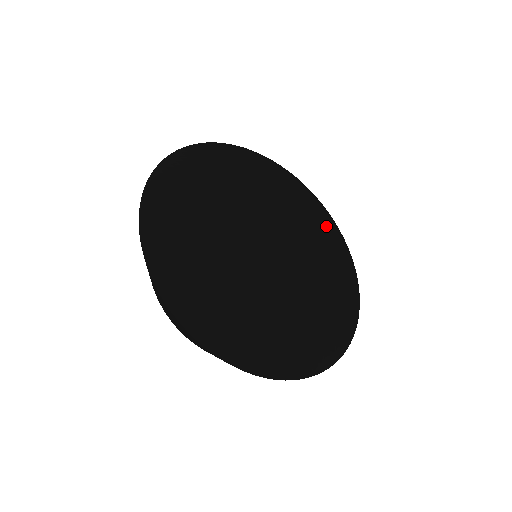
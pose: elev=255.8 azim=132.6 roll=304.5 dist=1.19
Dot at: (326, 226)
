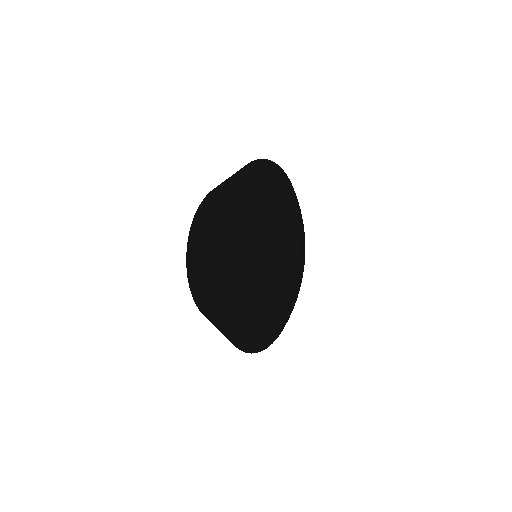
Dot at: occluded
